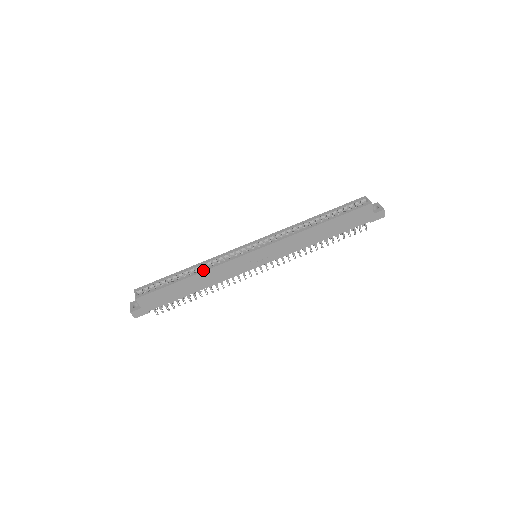
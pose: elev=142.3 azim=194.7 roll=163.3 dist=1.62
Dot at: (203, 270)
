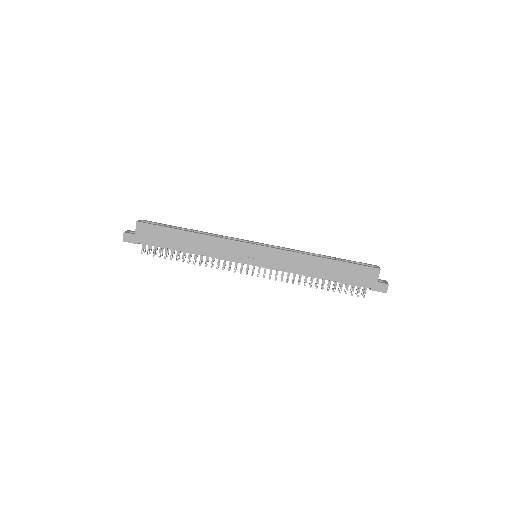
Dot at: (206, 234)
